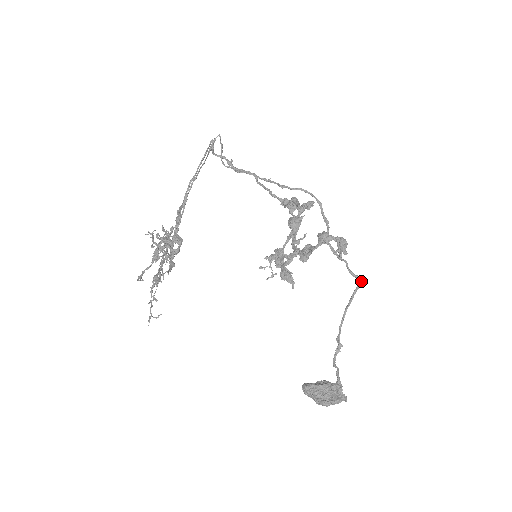
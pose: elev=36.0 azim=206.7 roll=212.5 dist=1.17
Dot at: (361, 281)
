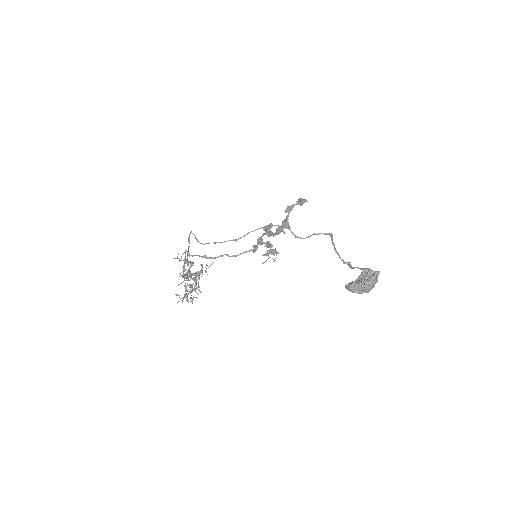
Dot at: (331, 234)
